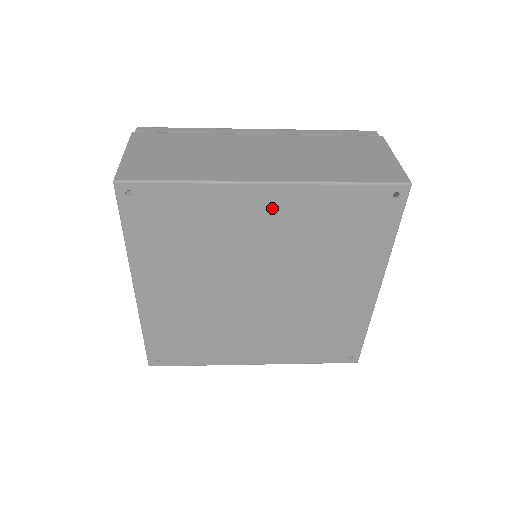
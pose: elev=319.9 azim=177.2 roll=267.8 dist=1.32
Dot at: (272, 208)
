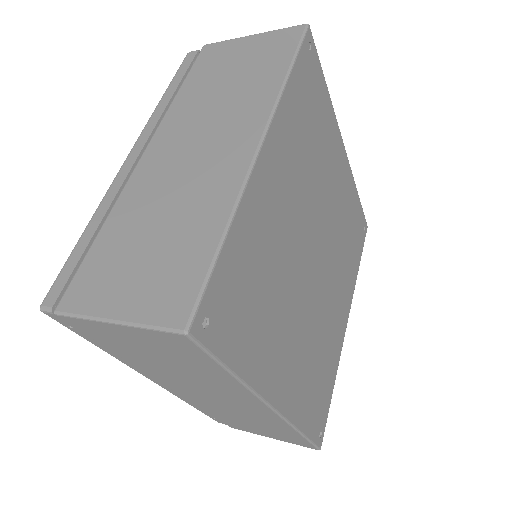
Dot at: (278, 166)
